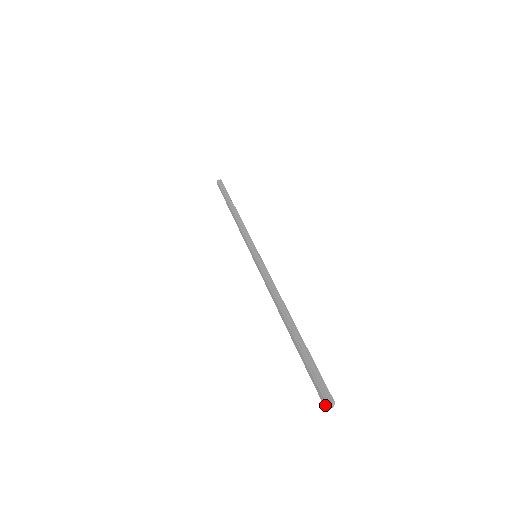
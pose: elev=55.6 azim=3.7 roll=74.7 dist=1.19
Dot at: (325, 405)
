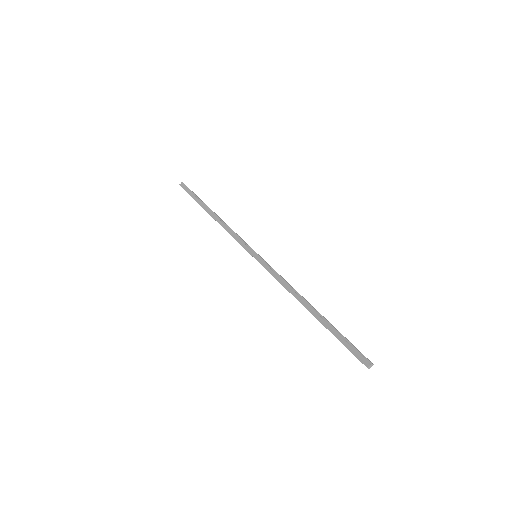
Dot at: occluded
